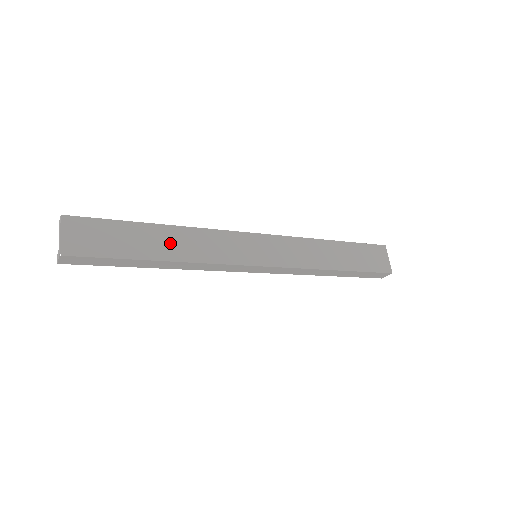
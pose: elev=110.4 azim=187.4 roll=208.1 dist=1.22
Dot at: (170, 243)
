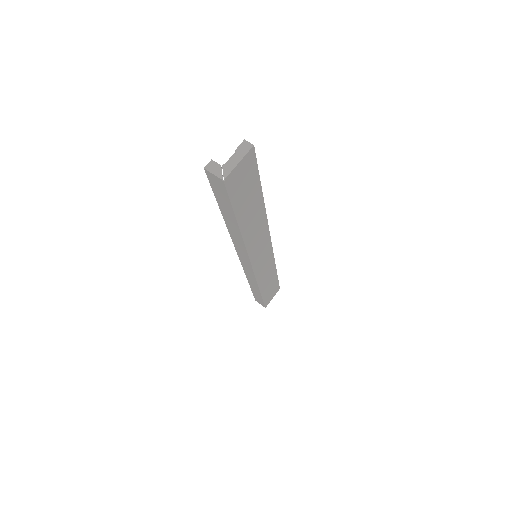
Dot at: (253, 218)
